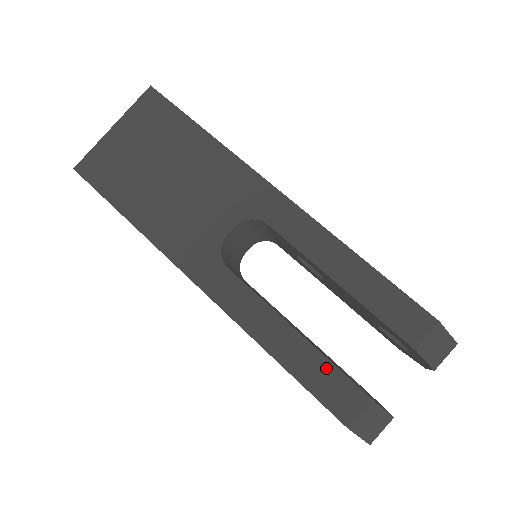
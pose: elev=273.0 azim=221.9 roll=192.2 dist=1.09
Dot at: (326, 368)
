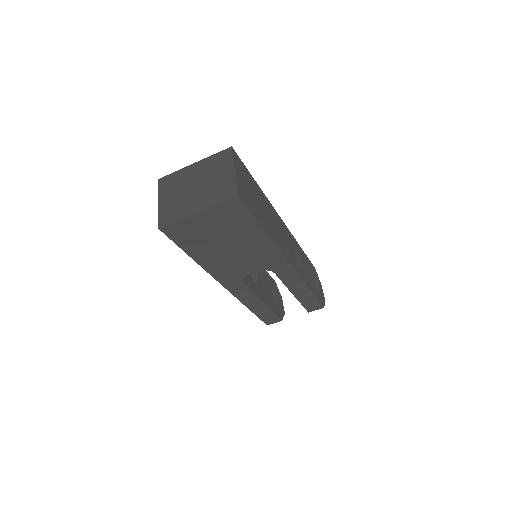
Dot at: (270, 313)
